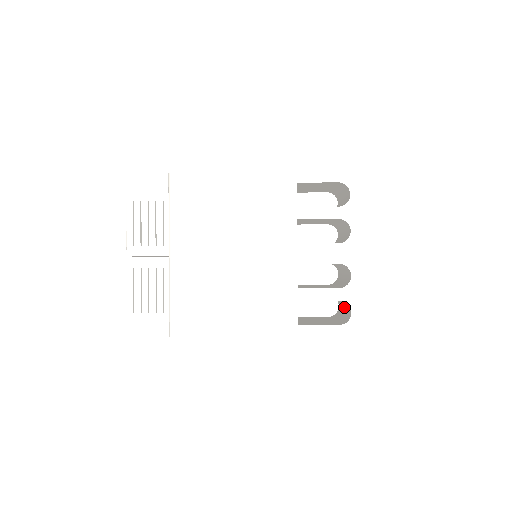
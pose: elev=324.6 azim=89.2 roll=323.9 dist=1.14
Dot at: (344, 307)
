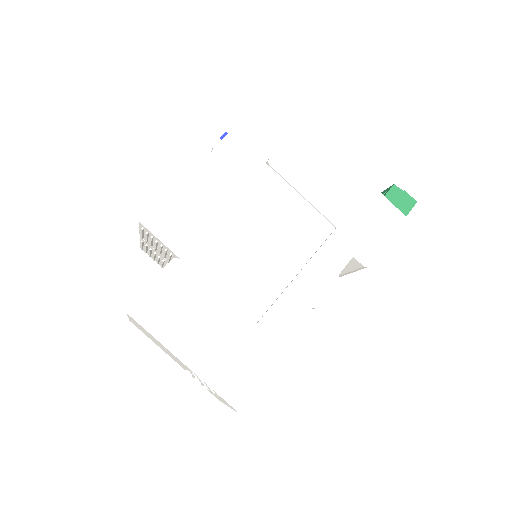
Dot at: occluded
